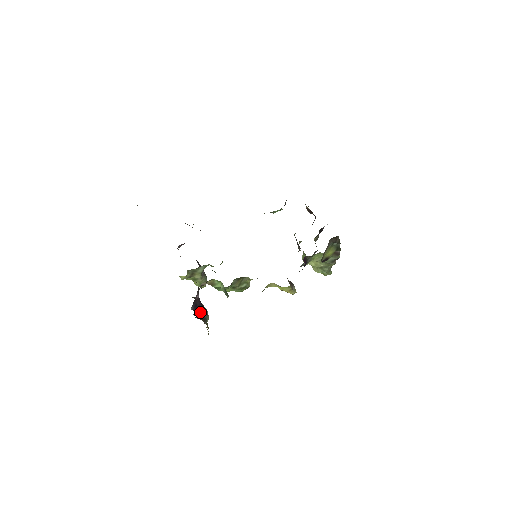
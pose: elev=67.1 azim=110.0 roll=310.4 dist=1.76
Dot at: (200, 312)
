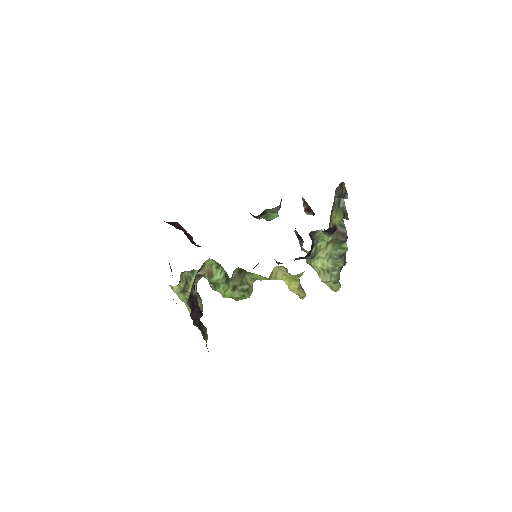
Dot at: (198, 316)
